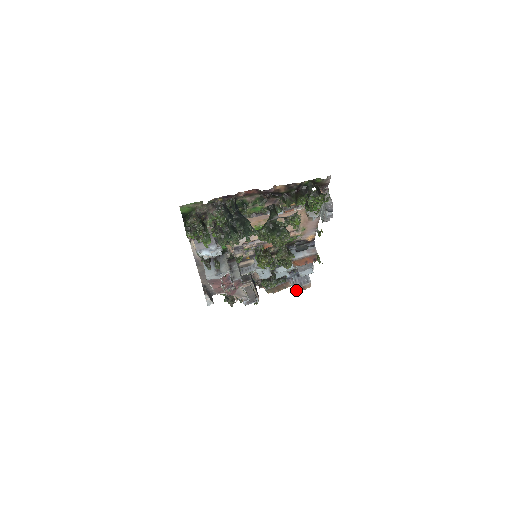
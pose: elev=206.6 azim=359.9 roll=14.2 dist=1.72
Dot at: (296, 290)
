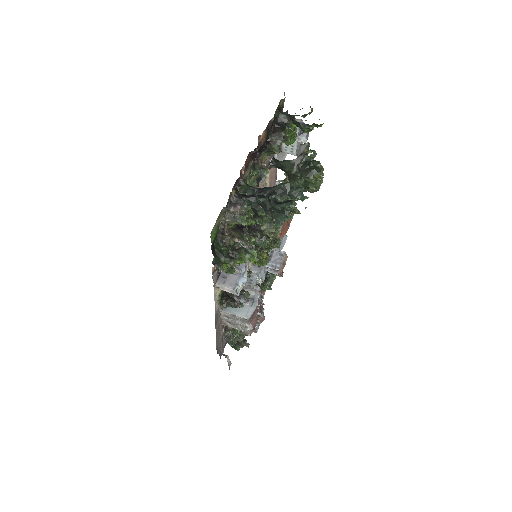
Dot at: (280, 273)
